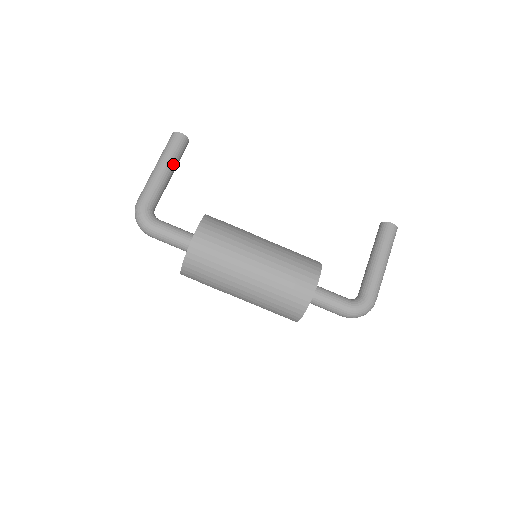
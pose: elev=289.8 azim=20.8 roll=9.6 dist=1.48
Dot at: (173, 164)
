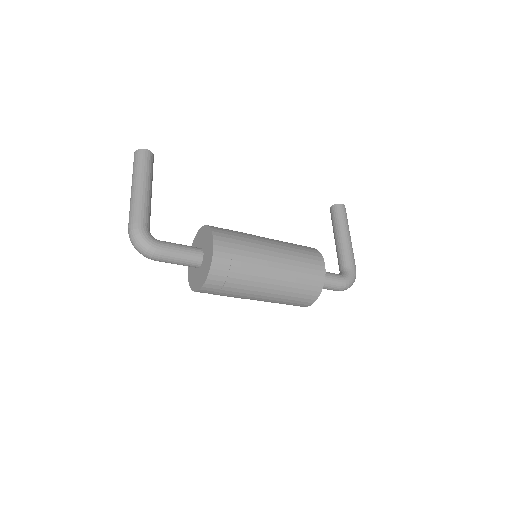
Dot at: (151, 182)
